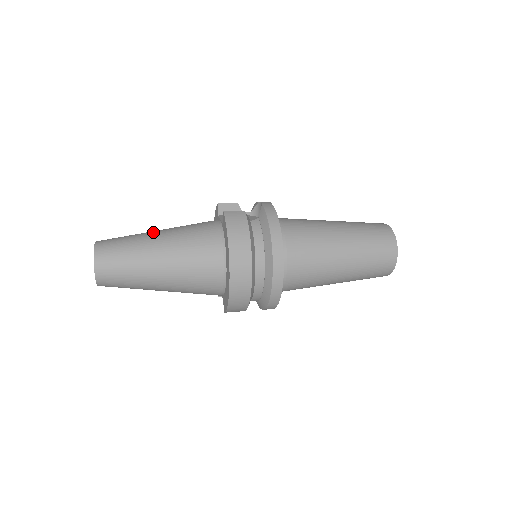
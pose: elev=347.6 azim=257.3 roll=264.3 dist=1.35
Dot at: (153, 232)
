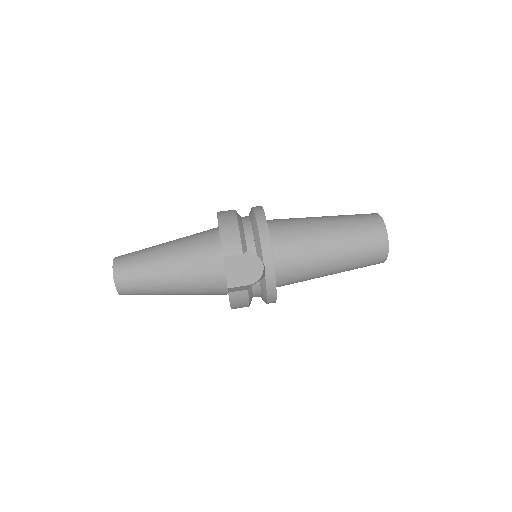
Dot at: (164, 278)
